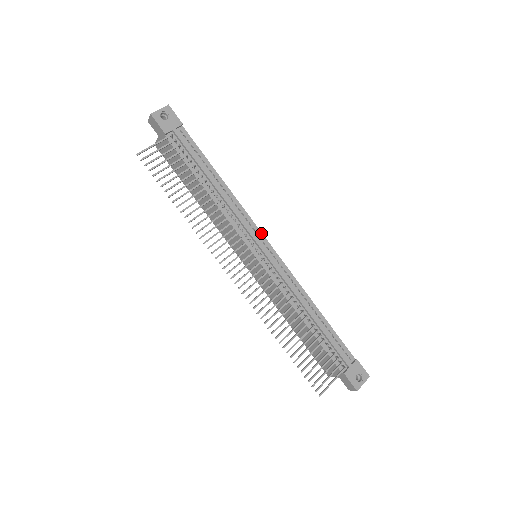
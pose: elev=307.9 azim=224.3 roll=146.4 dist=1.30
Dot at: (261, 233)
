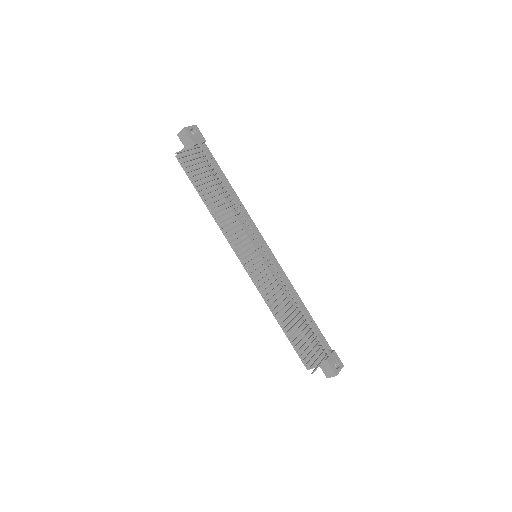
Dot at: (262, 237)
